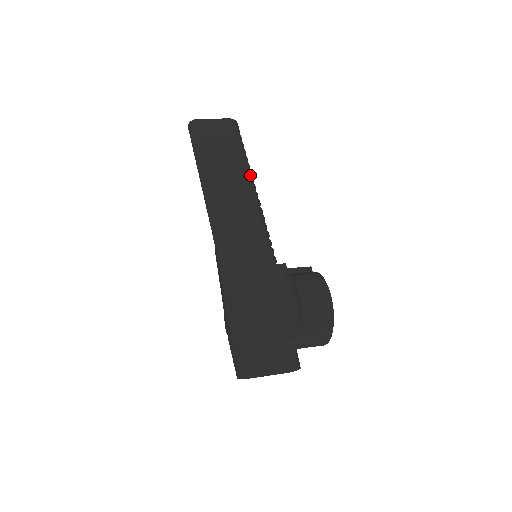
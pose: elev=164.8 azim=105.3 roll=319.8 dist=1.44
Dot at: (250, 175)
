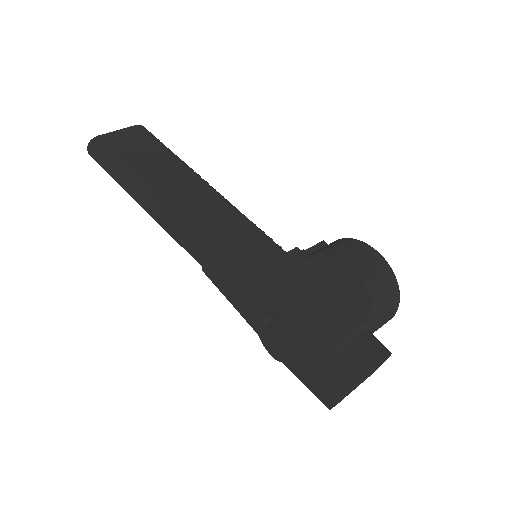
Dot at: (196, 173)
